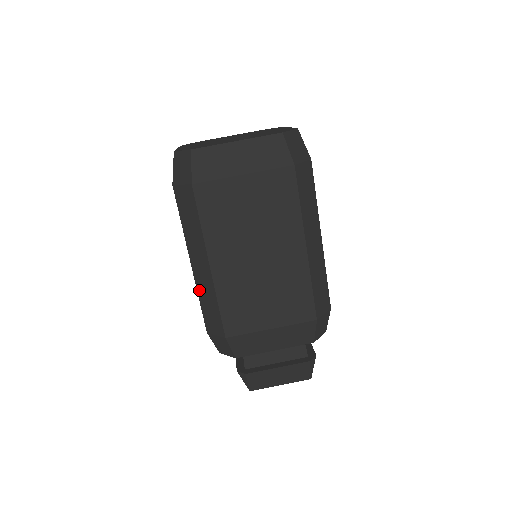
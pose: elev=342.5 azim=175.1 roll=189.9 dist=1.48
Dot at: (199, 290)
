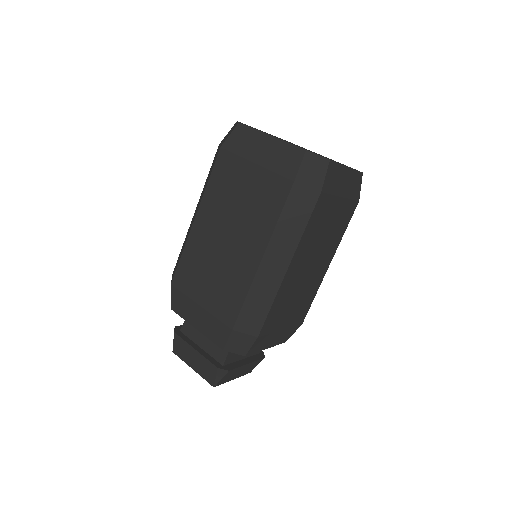
Dot at: occluded
